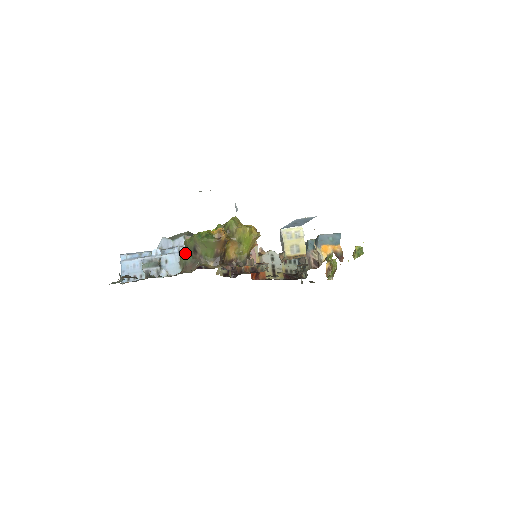
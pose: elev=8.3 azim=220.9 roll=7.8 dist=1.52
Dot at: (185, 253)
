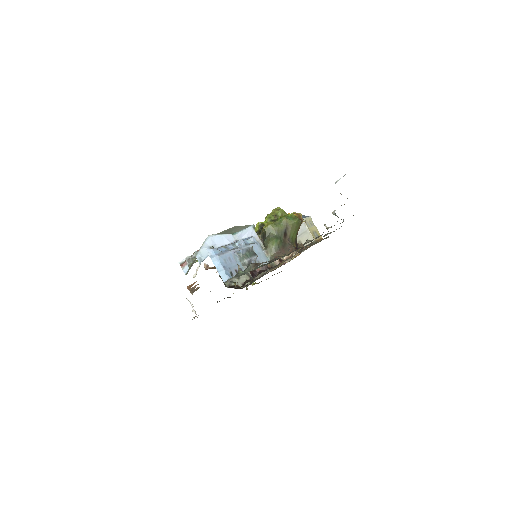
Dot at: (275, 238)
